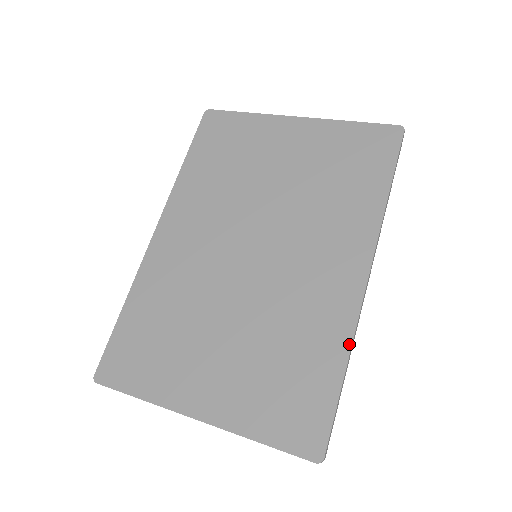
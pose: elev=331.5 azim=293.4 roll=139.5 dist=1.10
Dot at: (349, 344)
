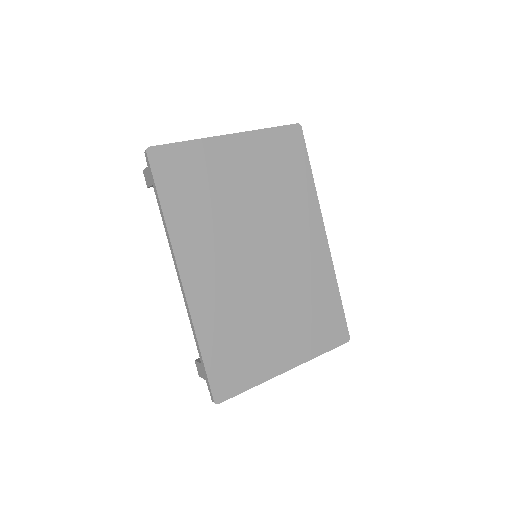
Dot at: (335, 278)
